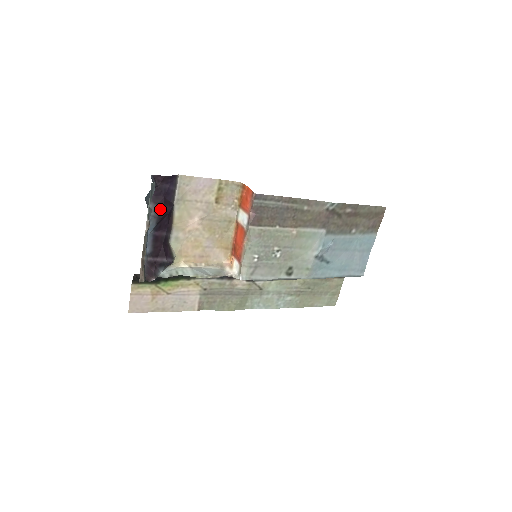
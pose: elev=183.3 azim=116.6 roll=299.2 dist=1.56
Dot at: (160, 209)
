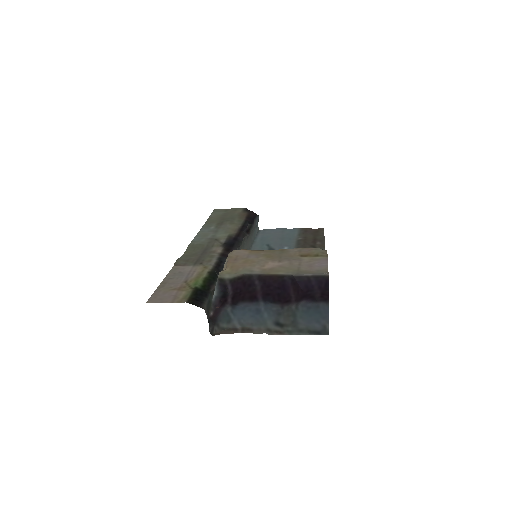
Dot at: (291, 300)
